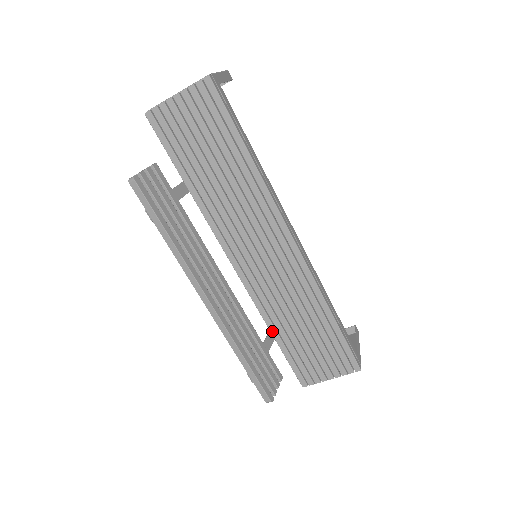
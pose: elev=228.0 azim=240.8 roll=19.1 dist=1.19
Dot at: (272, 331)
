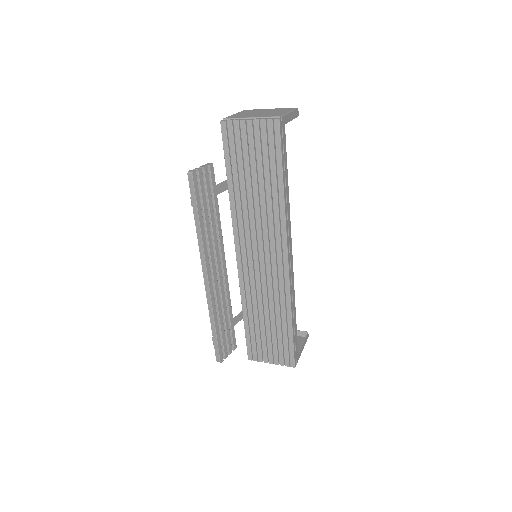
Dot at: (244, 312)
